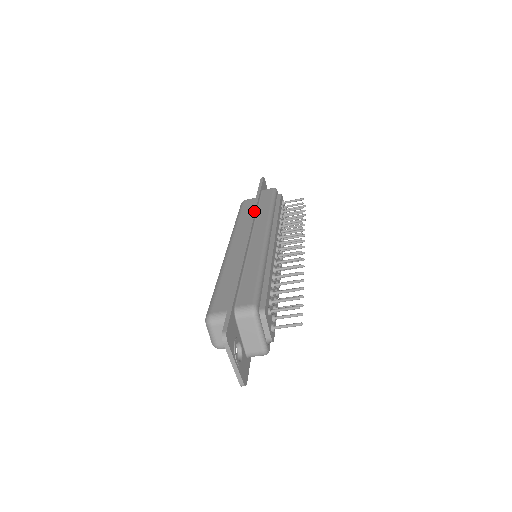
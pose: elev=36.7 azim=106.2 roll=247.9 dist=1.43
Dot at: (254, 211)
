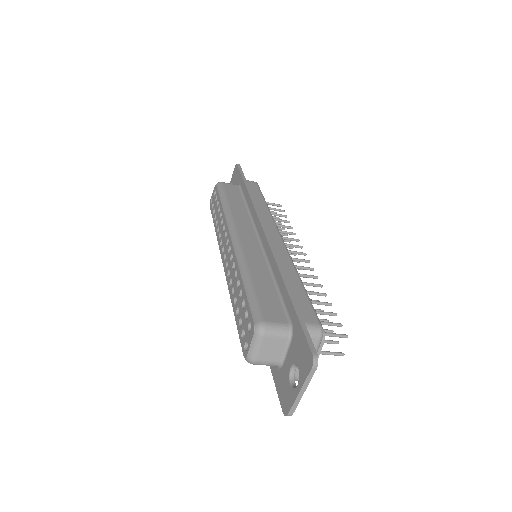
Dot at: (255, 204)
